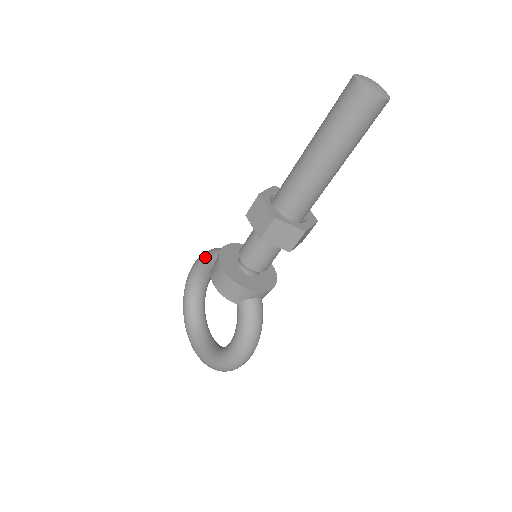
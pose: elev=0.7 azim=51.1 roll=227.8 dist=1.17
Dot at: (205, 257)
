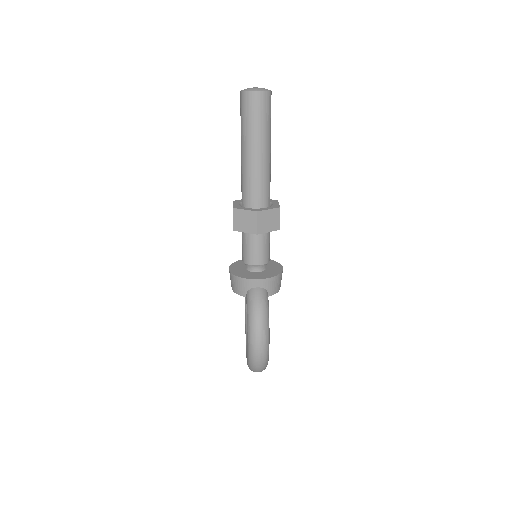
Dot at: occluded
